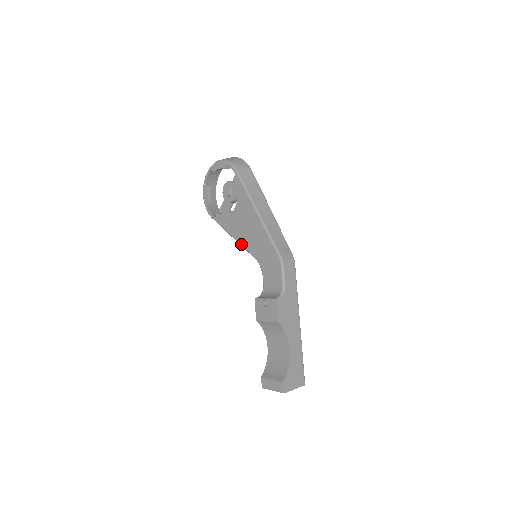
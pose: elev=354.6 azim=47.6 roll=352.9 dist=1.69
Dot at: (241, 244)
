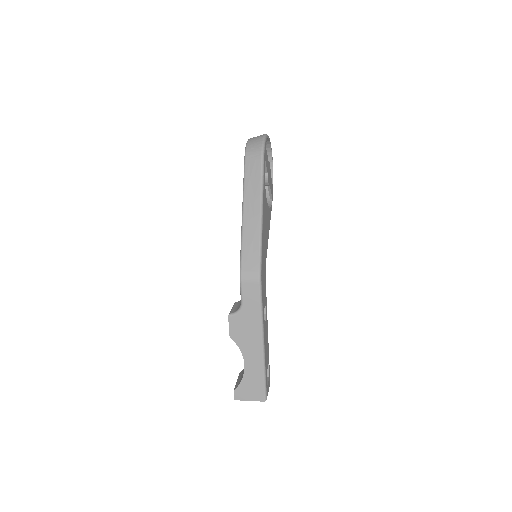
Dot at: occluded
